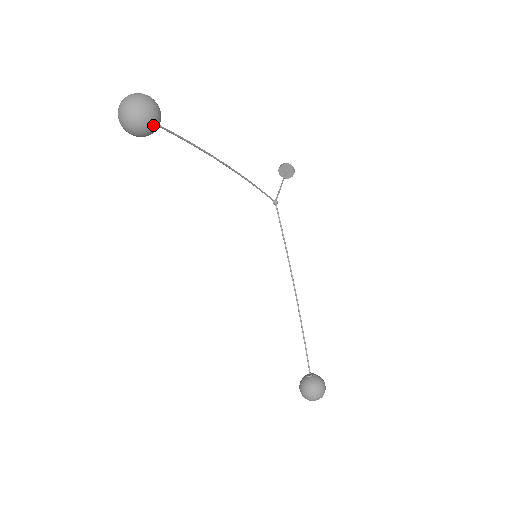
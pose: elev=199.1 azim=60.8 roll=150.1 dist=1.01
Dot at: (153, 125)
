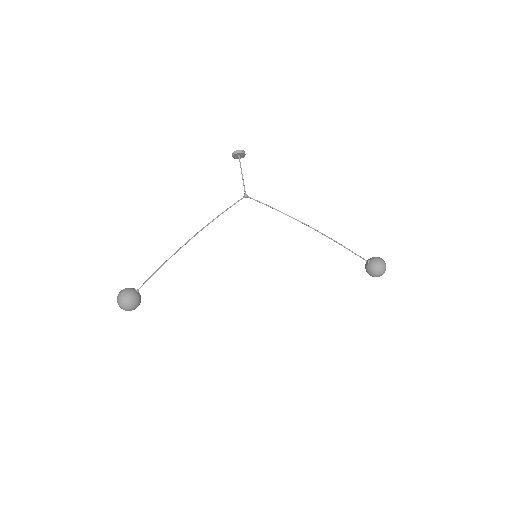
Dot at: (135, 302)
